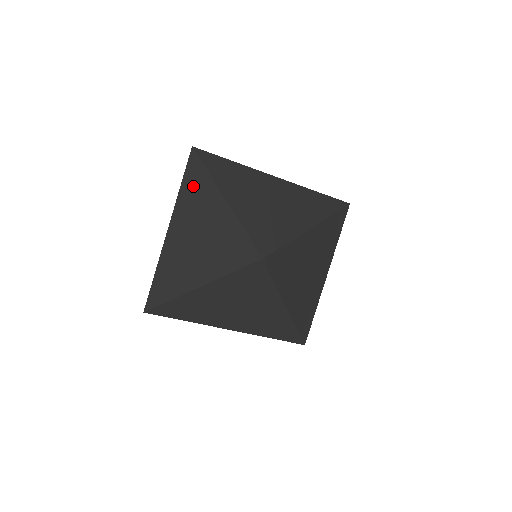
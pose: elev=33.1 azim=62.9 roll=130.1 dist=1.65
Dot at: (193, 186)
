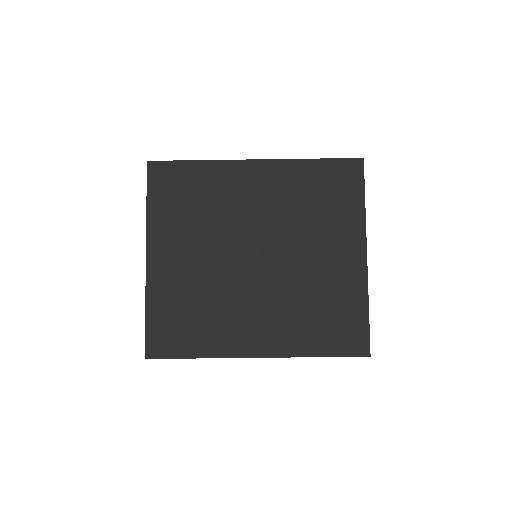
Dot at: (159, 201)
